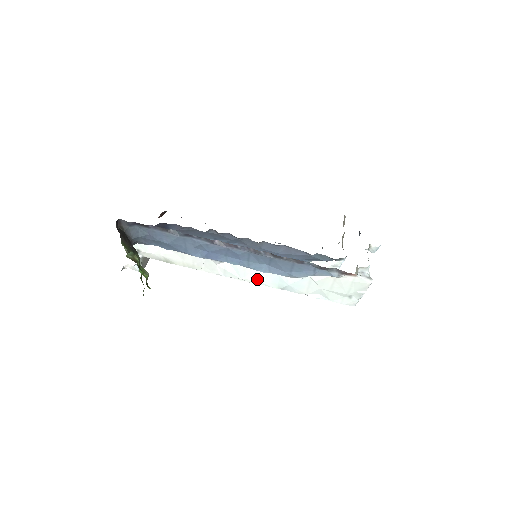
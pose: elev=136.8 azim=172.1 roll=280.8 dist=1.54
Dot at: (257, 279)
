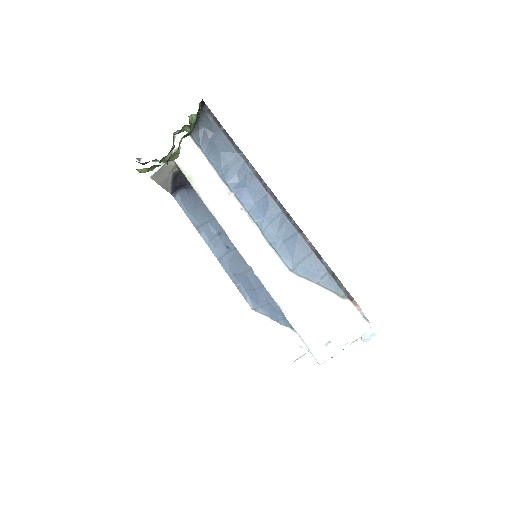
Dot at: (254, 255)
